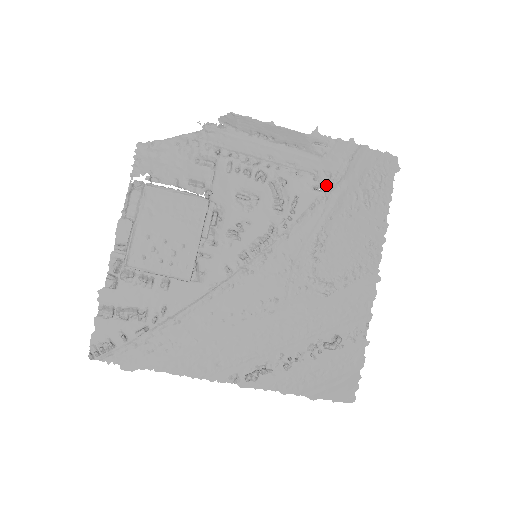
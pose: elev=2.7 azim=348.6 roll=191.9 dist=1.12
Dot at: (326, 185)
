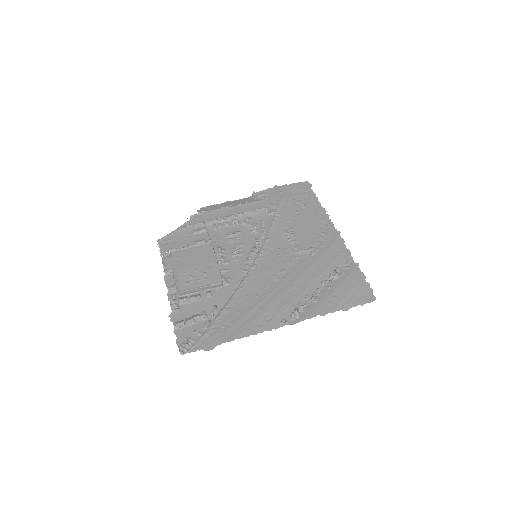
Dot at: (275, 209)
